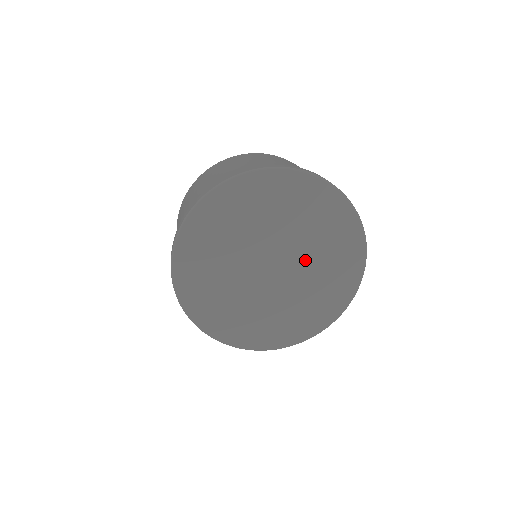
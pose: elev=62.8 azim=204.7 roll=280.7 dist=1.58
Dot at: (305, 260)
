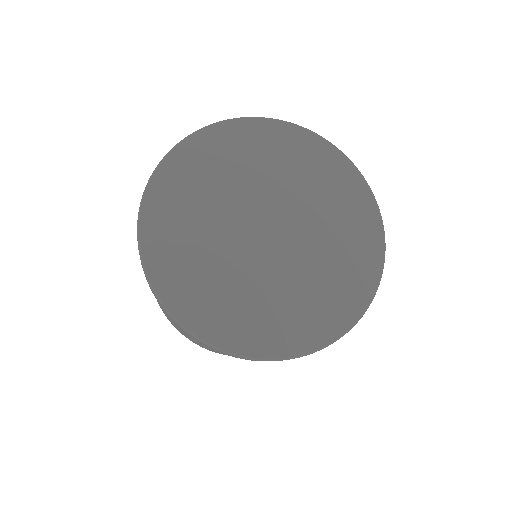
Dot at: (285, 195)
